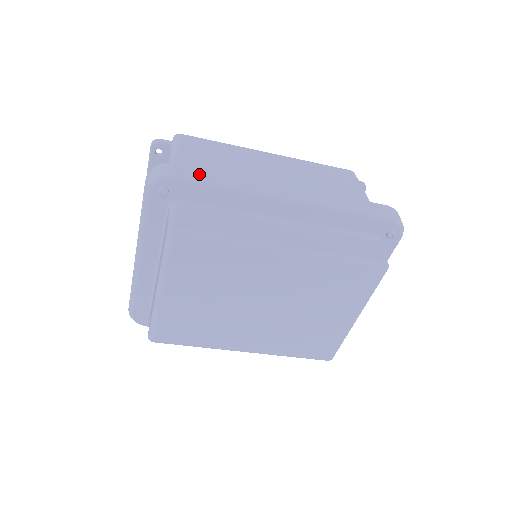
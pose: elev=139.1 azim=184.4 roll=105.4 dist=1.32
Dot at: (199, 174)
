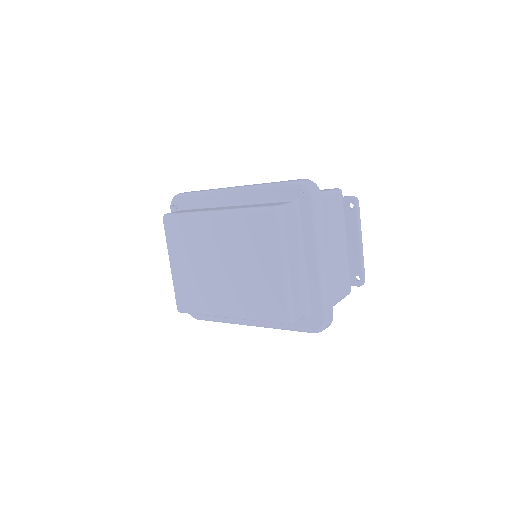
Dot at: occluded
